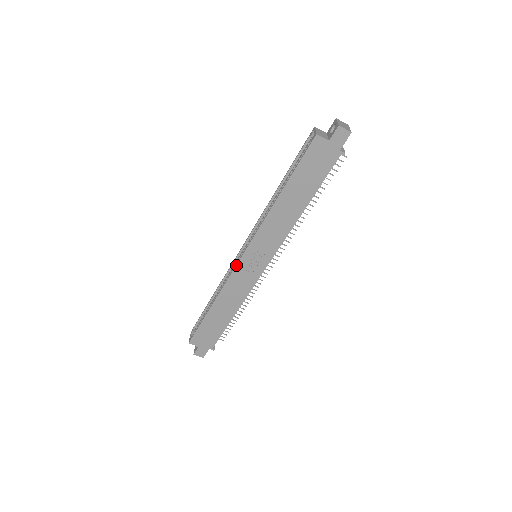
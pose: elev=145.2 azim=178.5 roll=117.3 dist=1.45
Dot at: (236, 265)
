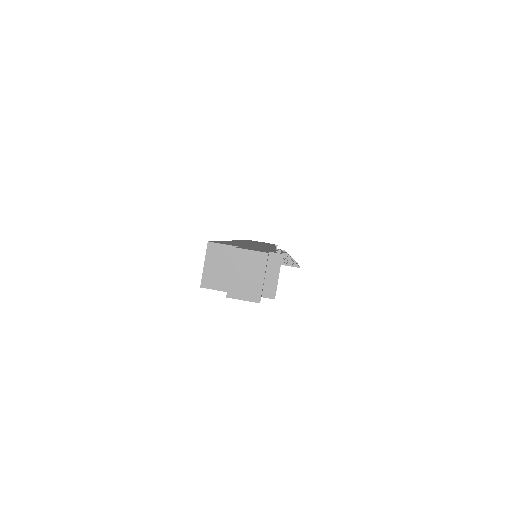
Dot at: occluded
